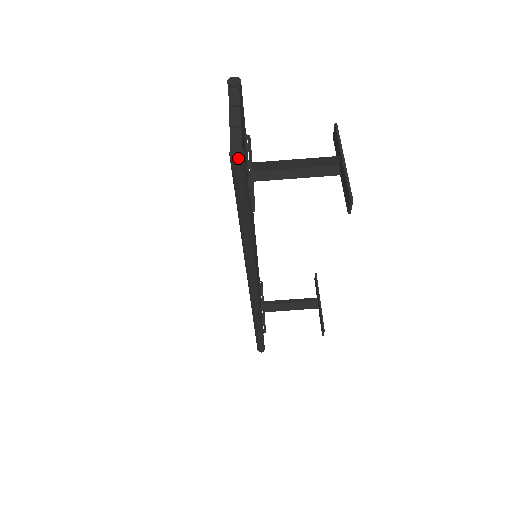
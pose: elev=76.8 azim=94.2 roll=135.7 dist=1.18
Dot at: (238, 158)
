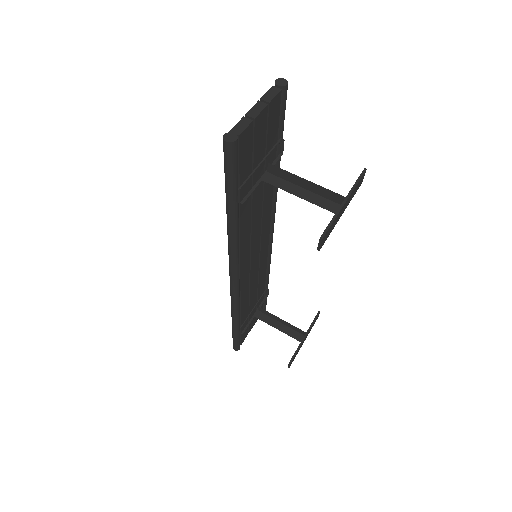
Dot at: (227, 141)
